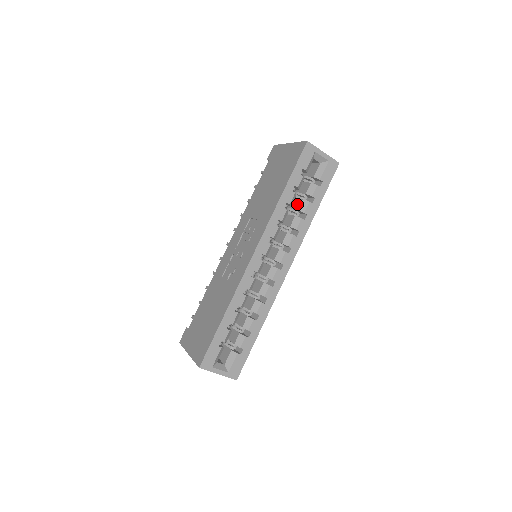
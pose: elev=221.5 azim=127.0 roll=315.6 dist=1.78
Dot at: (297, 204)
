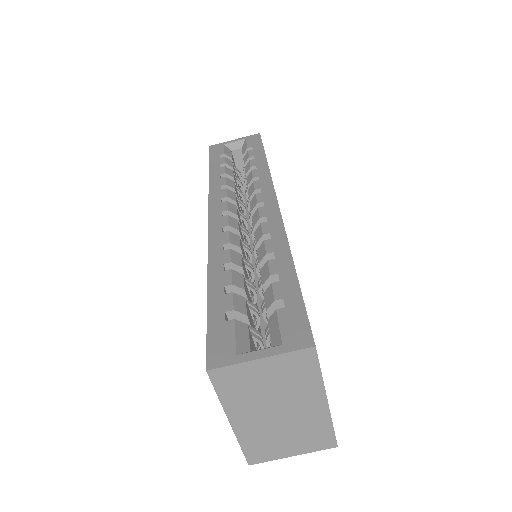
Dot at: occluded
